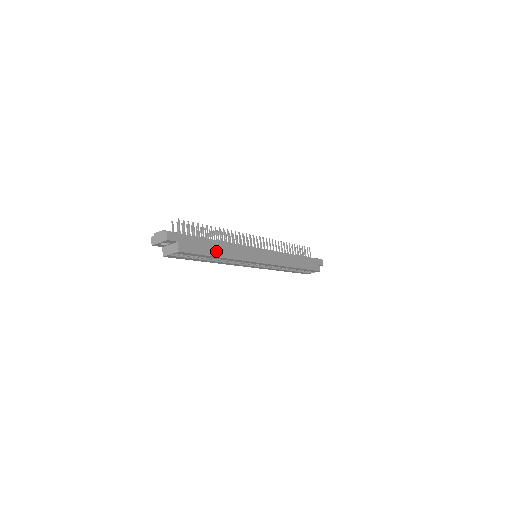
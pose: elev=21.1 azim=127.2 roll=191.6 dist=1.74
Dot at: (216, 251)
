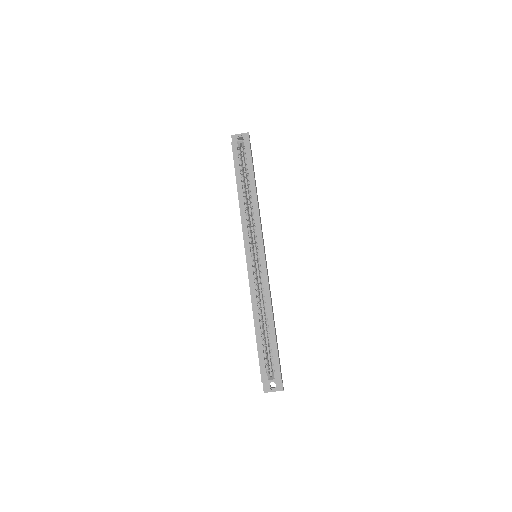
Dot at: (255, 183)
